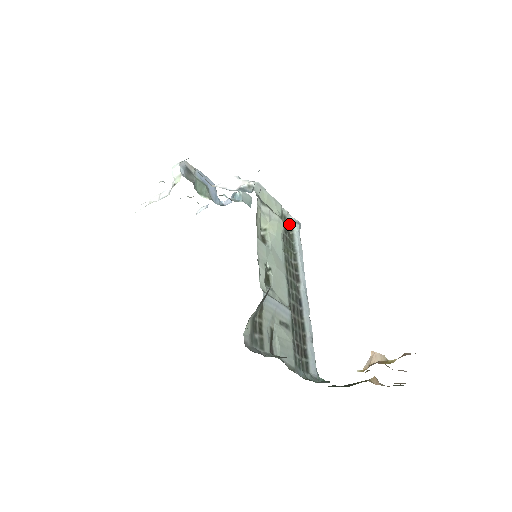
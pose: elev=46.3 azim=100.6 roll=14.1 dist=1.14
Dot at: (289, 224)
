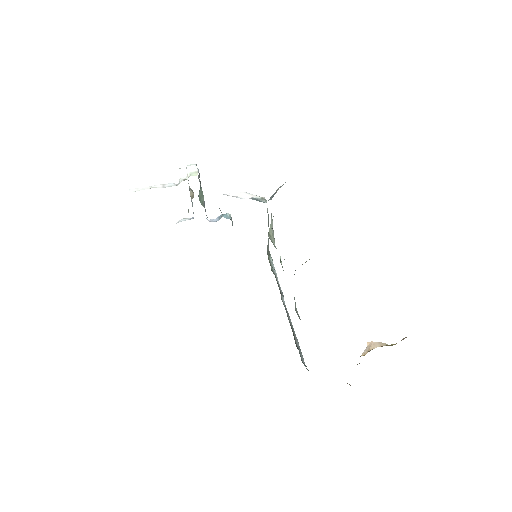
Dot at: (268, 253)
